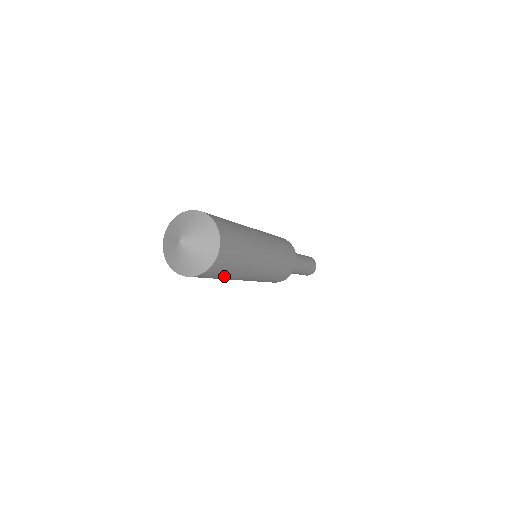
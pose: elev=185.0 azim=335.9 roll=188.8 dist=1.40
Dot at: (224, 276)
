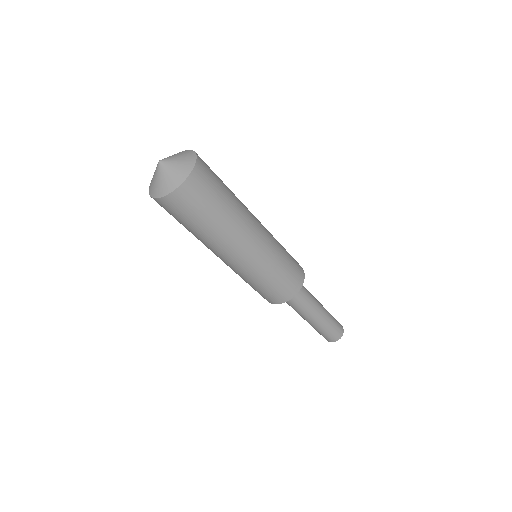
Dot at: (218, 207)
